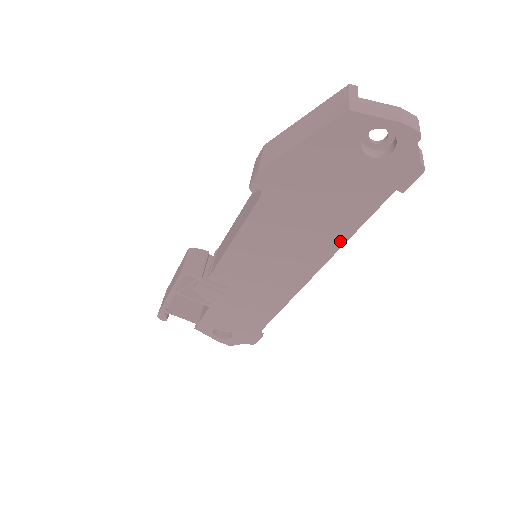
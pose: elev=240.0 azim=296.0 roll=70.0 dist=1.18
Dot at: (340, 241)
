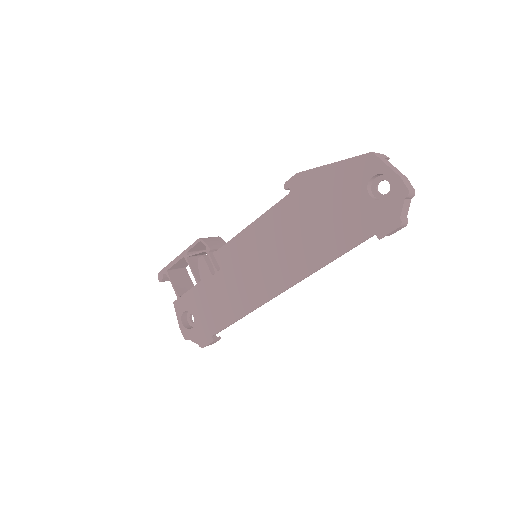
Dot at: (318, 264)
